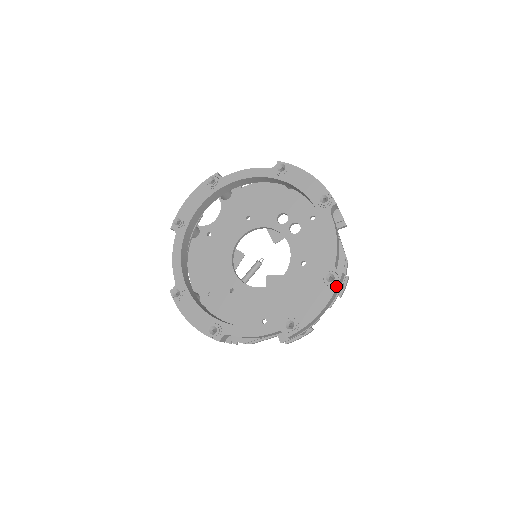
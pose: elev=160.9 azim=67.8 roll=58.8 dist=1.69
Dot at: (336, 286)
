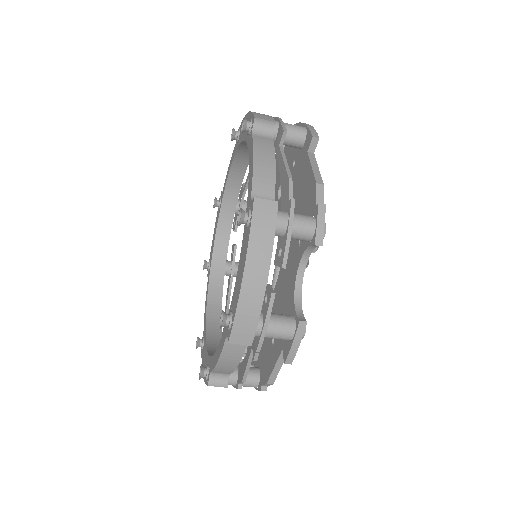
Dot at: (250, 224)
